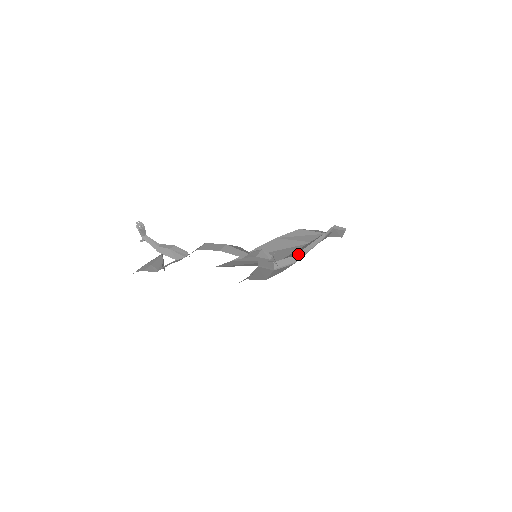
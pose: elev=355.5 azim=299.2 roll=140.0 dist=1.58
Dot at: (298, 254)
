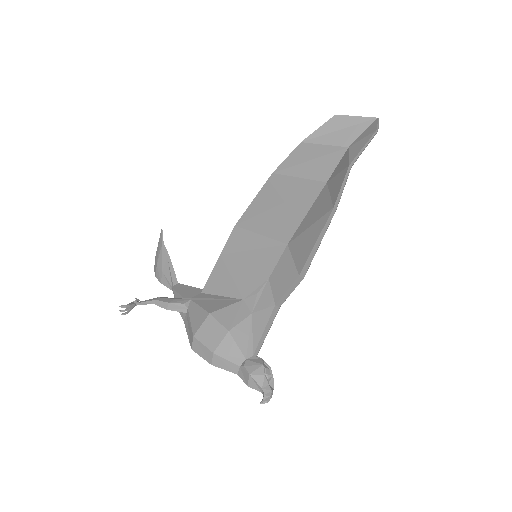
Dot at: (303, 270)
